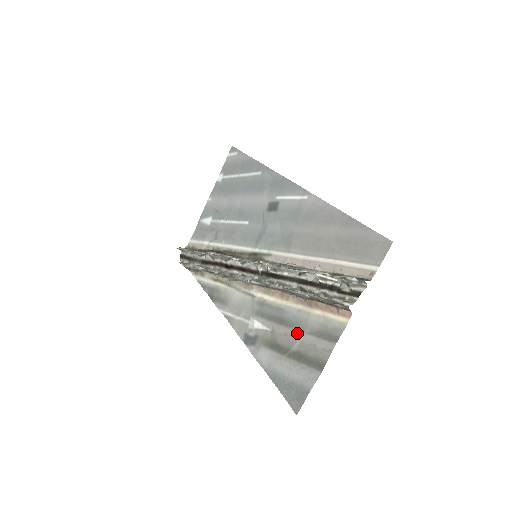
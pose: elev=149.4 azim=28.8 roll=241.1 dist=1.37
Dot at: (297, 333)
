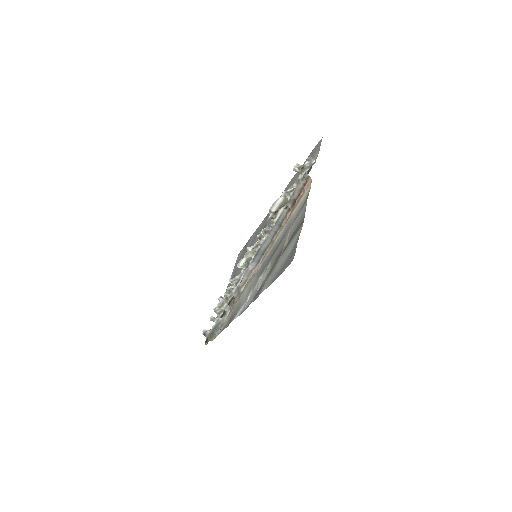
Dot at: (285, 236)
